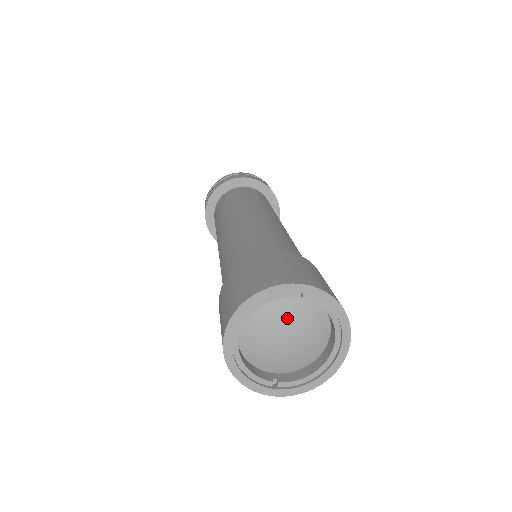
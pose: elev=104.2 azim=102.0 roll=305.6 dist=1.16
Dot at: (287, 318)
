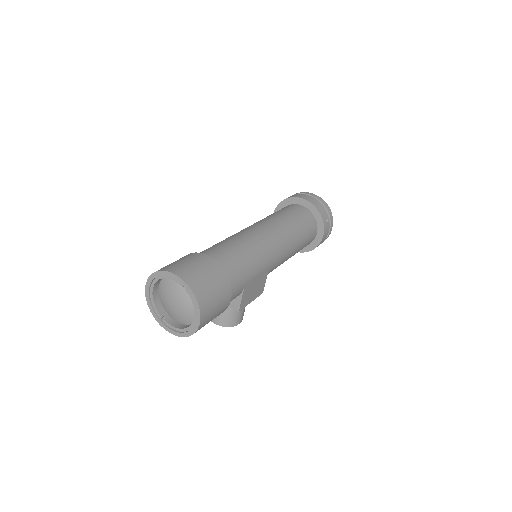
Dot at: (179, 293)
